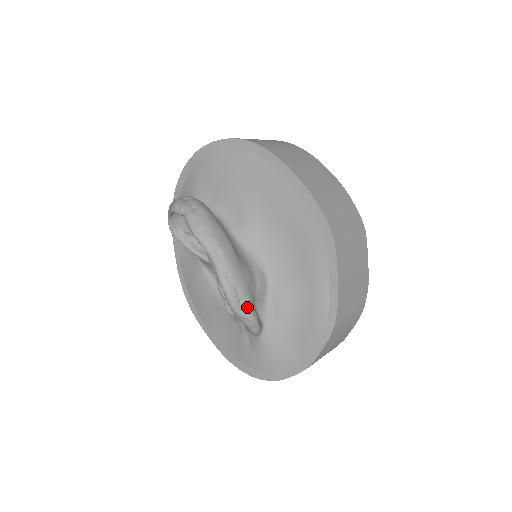
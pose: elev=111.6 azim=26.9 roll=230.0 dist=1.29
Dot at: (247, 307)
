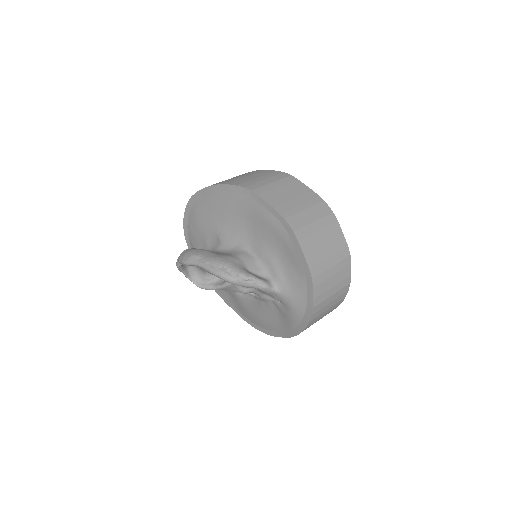
Dot at: (237, 273)
